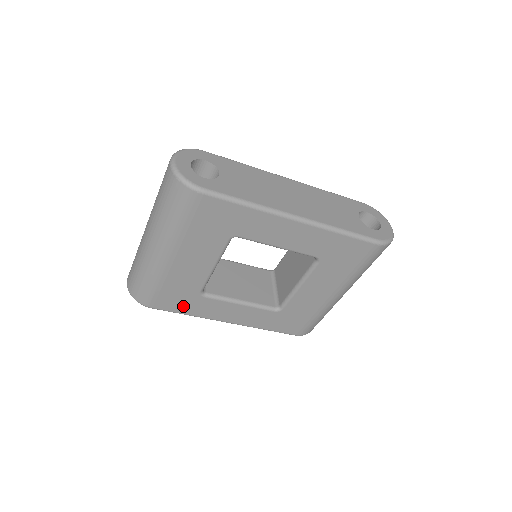
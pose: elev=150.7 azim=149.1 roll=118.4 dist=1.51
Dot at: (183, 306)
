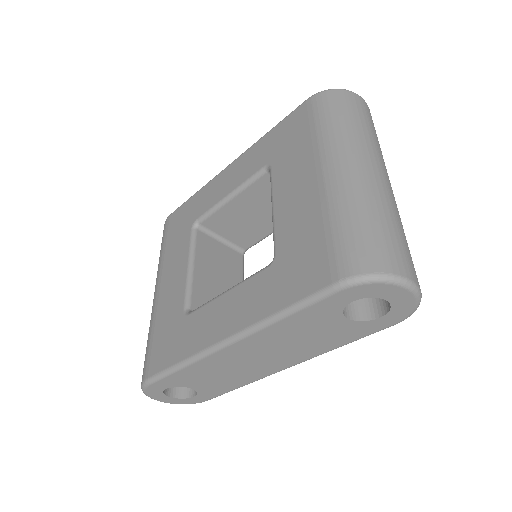
Dot at: (173, 350)
